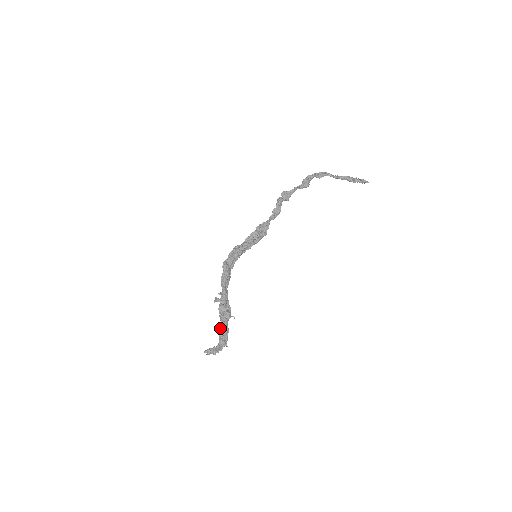
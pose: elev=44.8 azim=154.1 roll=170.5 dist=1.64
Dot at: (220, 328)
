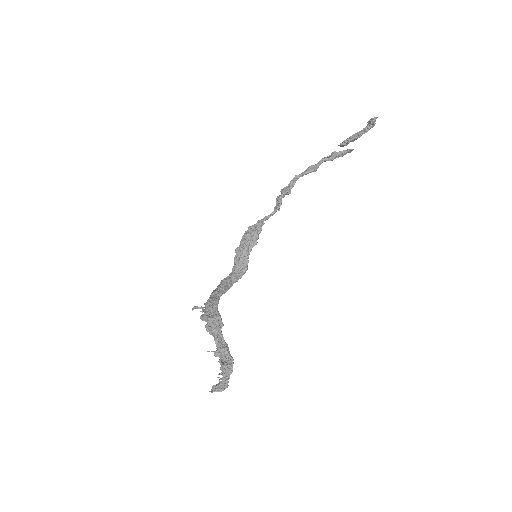
Dot at: (217, 348)
